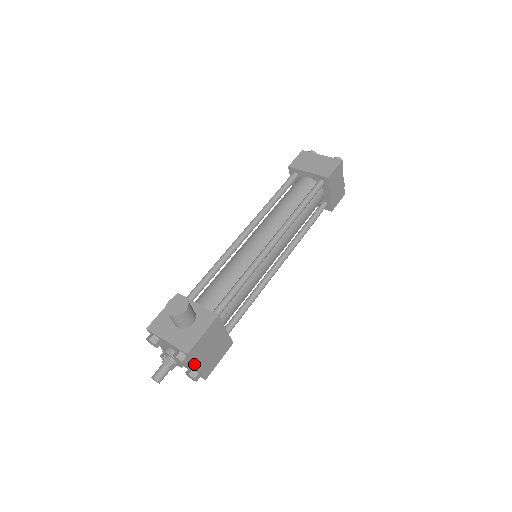
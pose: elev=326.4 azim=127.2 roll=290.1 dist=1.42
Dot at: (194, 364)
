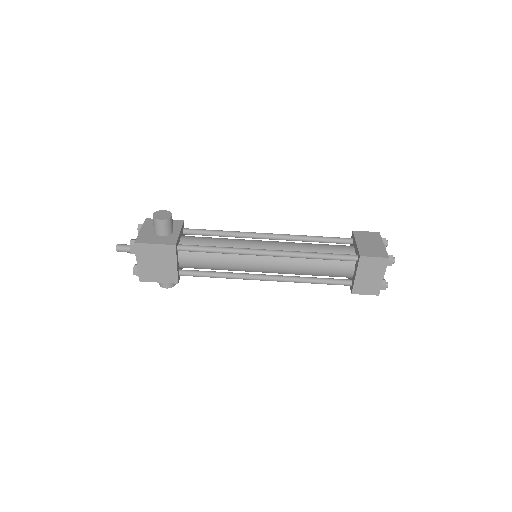
Dot at: (136, 257)
